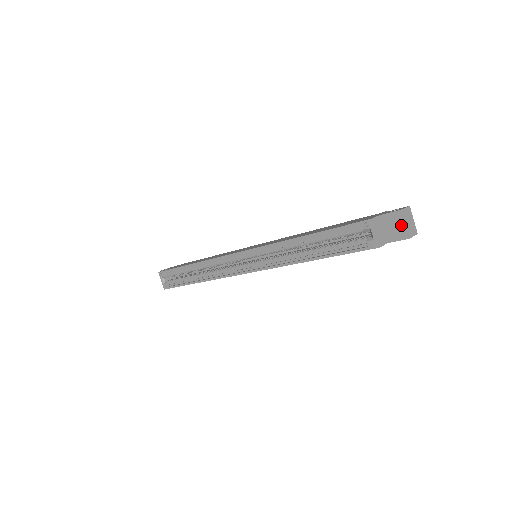
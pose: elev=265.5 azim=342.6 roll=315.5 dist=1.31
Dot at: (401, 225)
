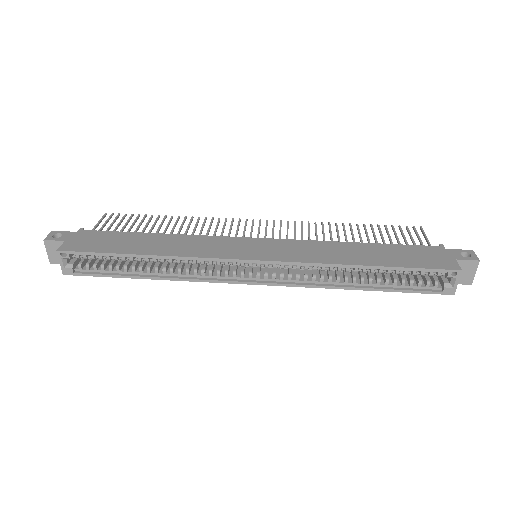
Dot at: (472, 273)
